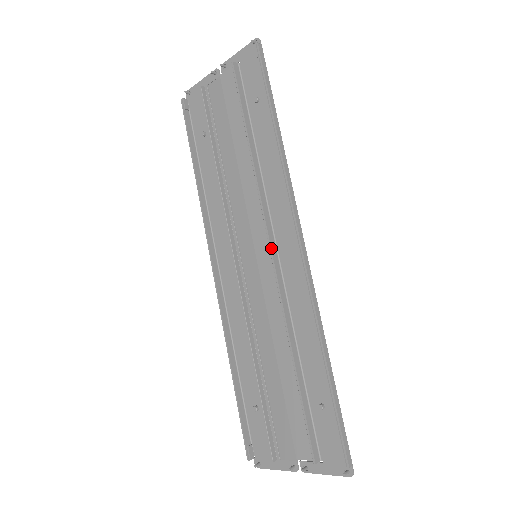
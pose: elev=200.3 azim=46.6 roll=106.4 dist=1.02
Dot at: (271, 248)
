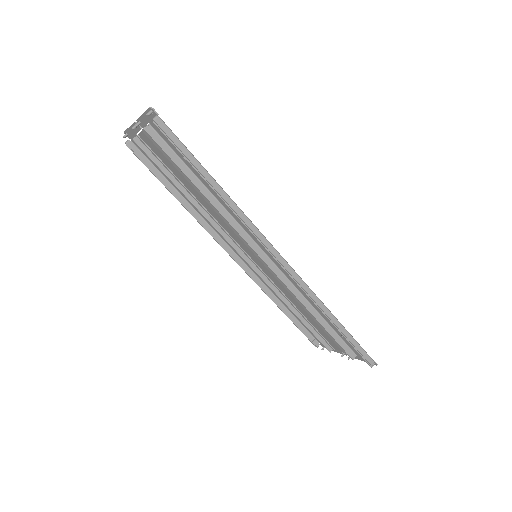
Dot at: (262, 260)
